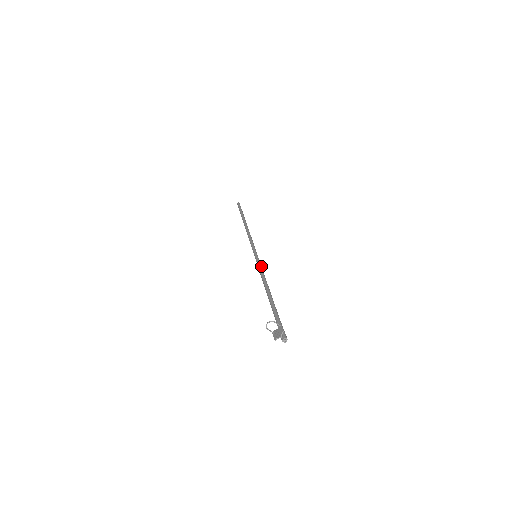
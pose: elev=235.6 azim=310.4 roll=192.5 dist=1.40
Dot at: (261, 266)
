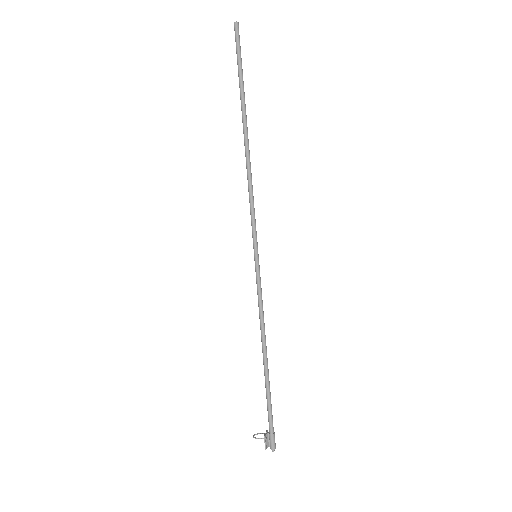
Dot at: (259, 291)
